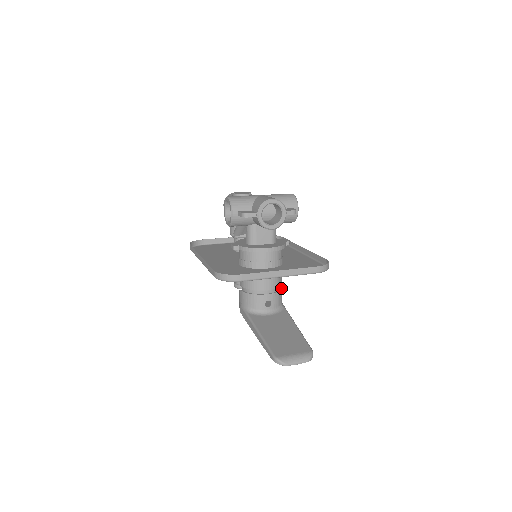
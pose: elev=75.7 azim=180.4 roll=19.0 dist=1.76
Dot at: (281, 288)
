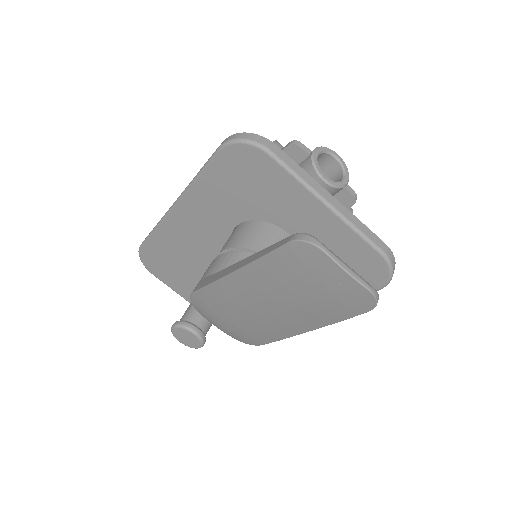
Dot at: occluded
